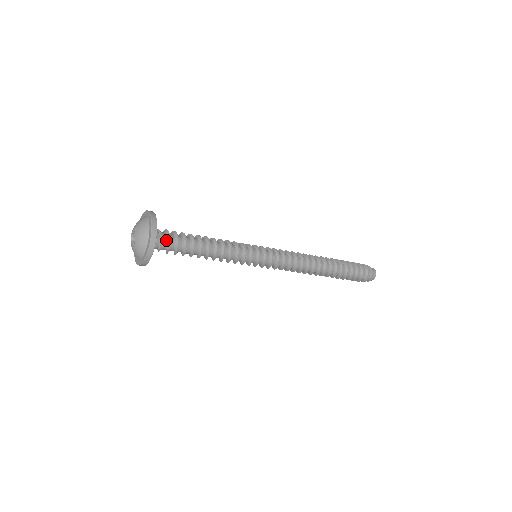
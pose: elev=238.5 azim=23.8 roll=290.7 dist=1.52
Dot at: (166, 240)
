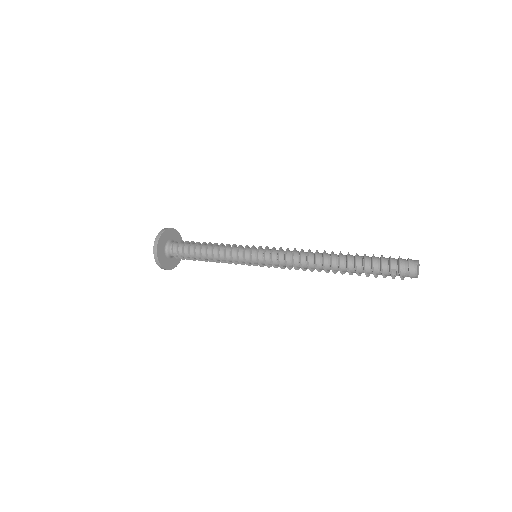
Dot at: (176, 249)
